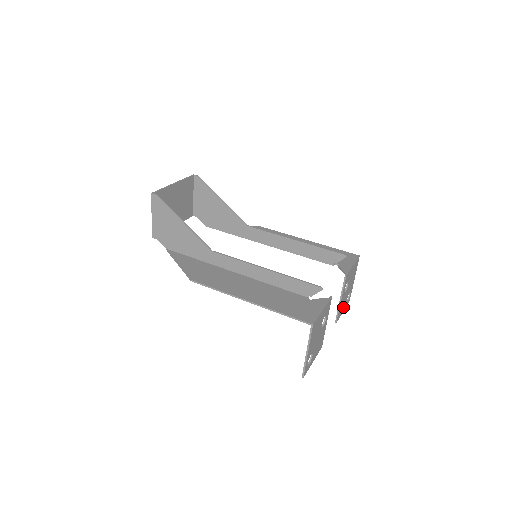
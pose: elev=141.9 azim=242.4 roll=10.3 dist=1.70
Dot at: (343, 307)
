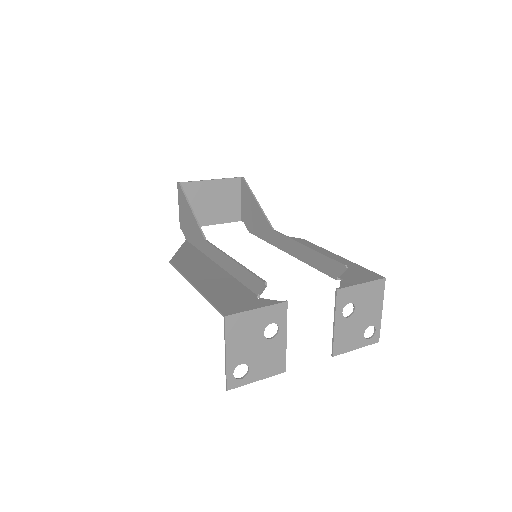
Dot at: (353, 341)
